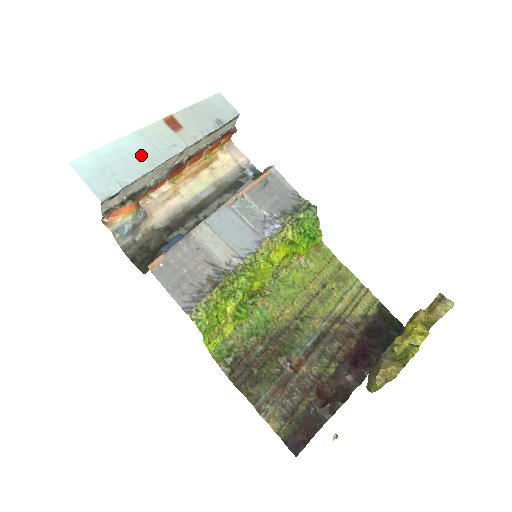
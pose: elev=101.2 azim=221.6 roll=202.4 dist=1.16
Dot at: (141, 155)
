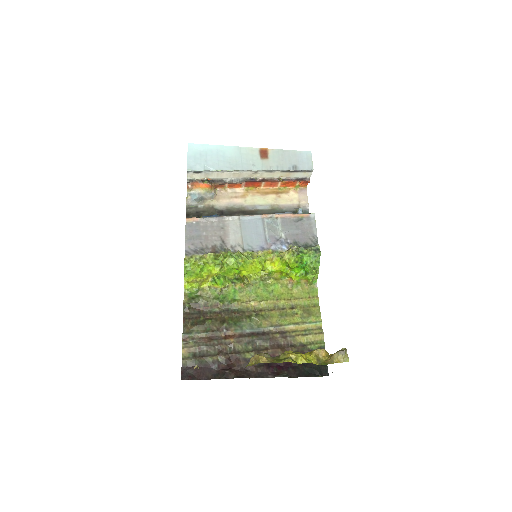
Dot at: (229, 160)
